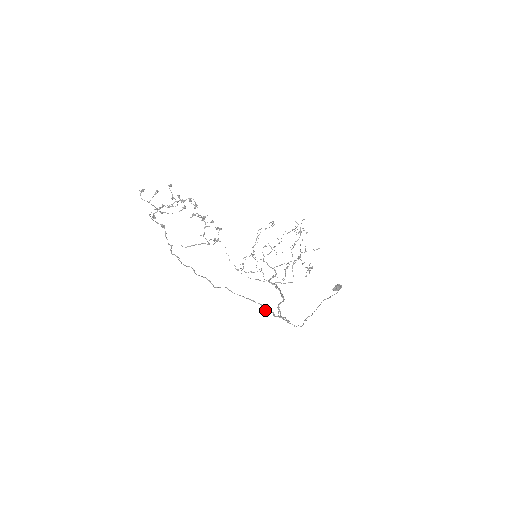
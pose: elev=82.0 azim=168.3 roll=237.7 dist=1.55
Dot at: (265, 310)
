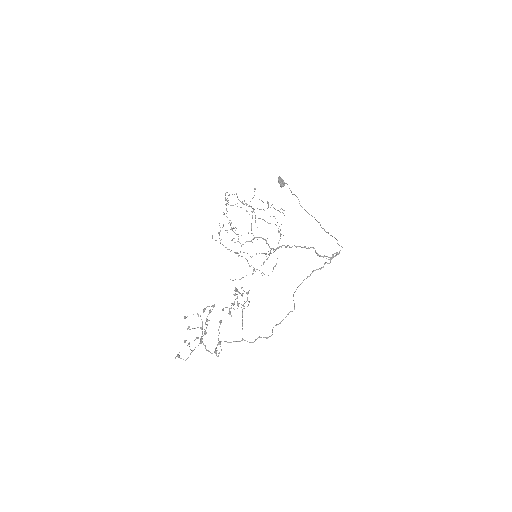
Dot at: occluded
